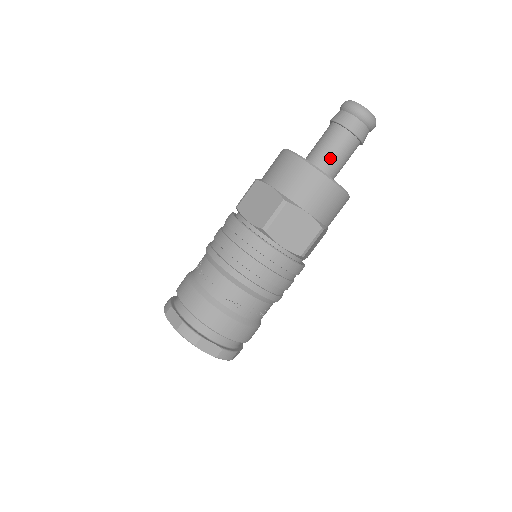
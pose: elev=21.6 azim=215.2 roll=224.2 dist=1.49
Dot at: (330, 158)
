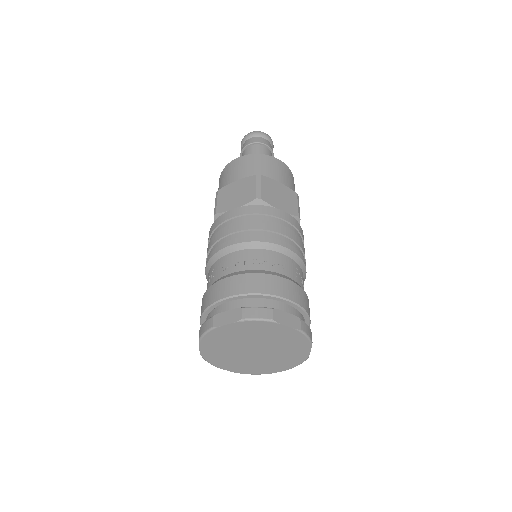
Dot at: occluded
